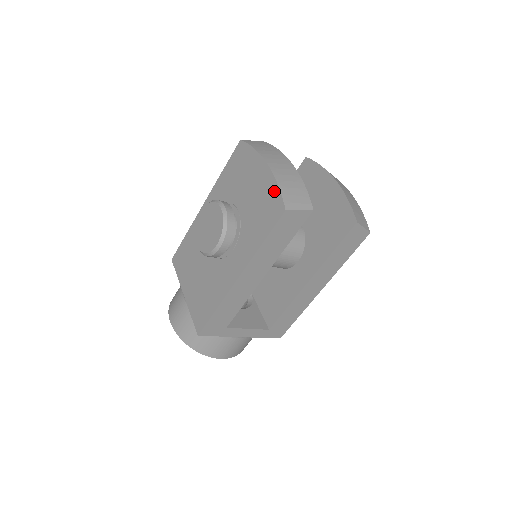
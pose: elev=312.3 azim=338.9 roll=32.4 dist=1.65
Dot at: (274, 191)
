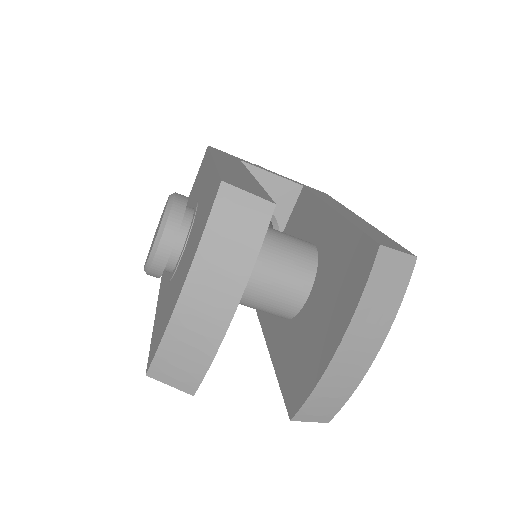
Dot at: (160, 336)
